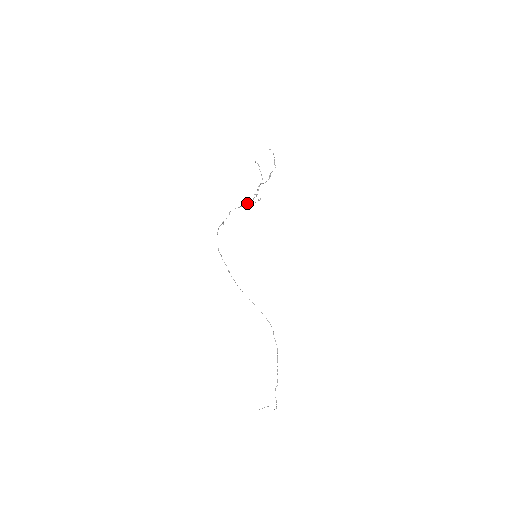
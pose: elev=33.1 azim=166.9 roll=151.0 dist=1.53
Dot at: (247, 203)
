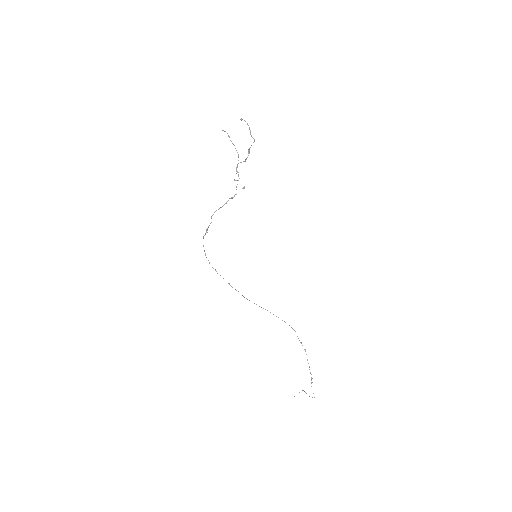
Dot at: occluded
